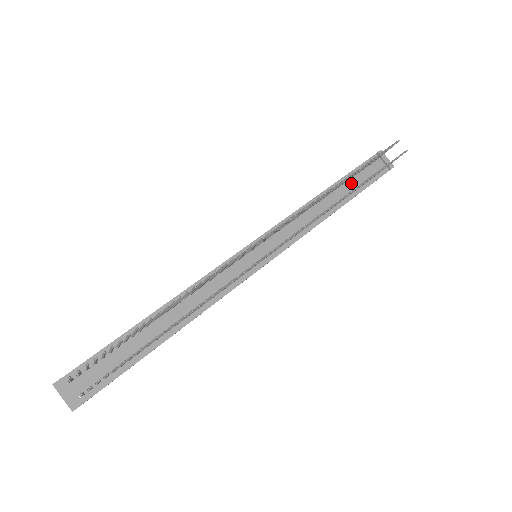
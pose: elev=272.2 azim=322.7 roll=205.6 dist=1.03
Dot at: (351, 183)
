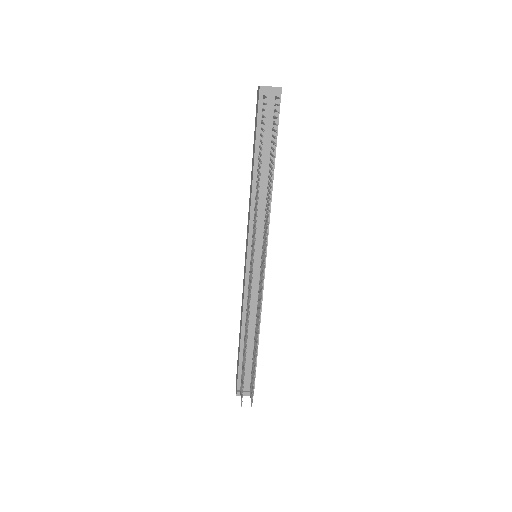
Dot at: (264, 145)
